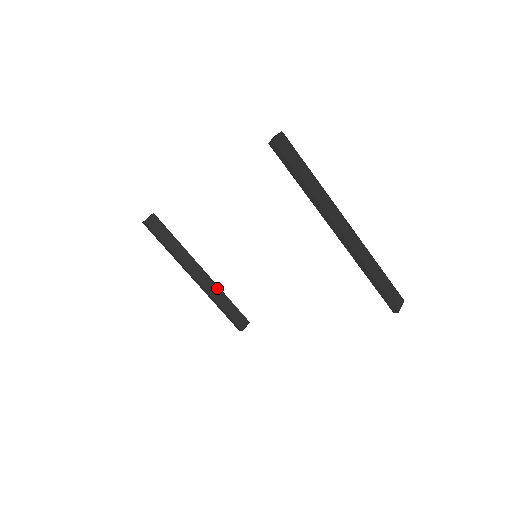
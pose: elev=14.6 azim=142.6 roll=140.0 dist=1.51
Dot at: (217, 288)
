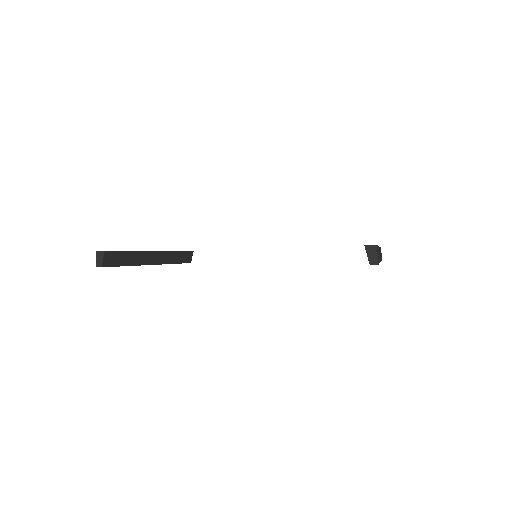
Dot at: (169, 253)
